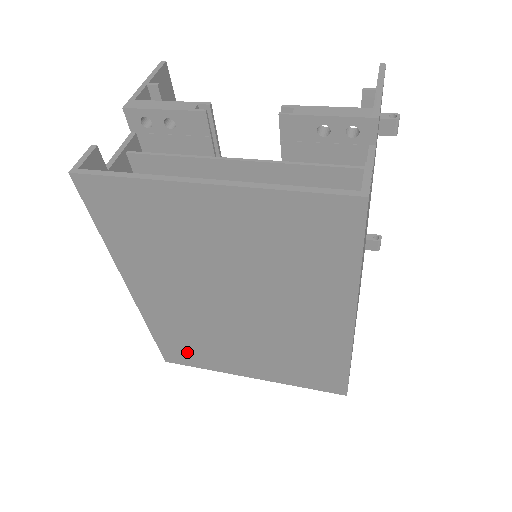
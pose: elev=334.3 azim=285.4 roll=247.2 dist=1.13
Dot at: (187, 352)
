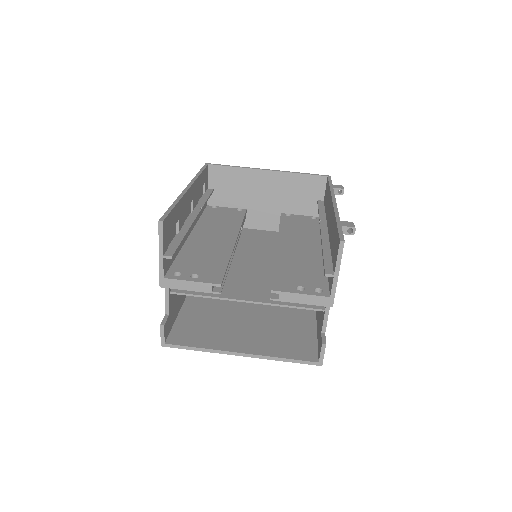
Dot at: occluded
